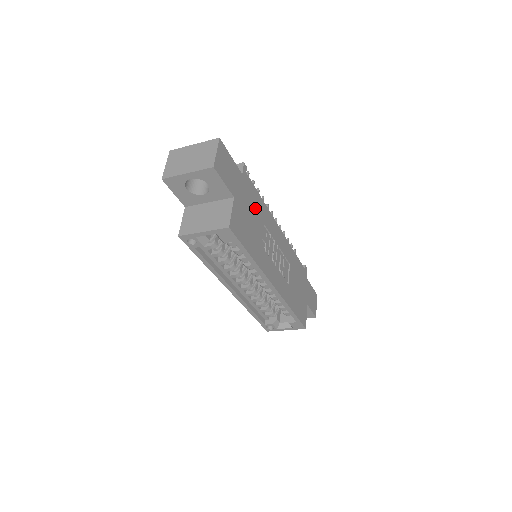
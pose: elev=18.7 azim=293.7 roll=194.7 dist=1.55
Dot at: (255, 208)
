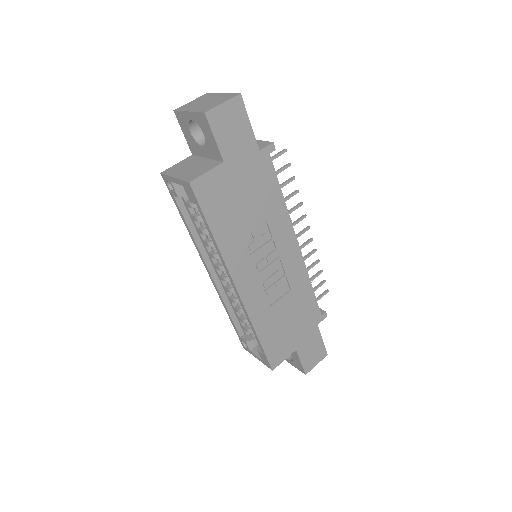
Dot at: (260, 196)
